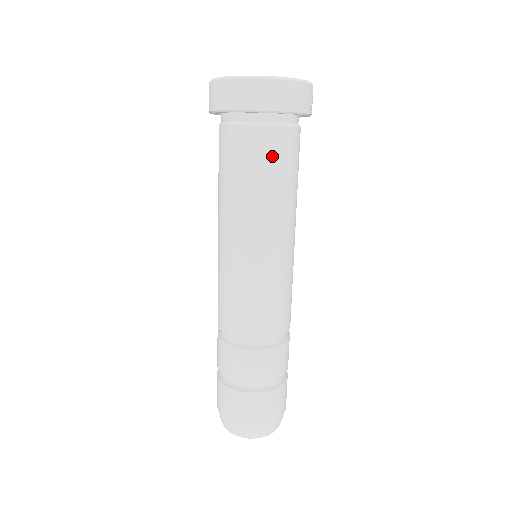
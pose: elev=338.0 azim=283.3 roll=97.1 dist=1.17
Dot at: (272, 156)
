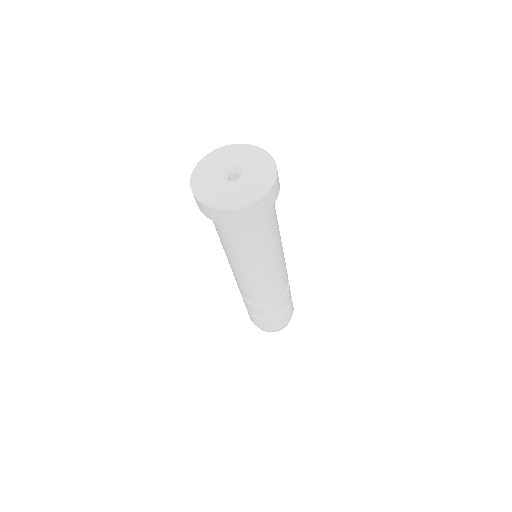
Dot at: (229, 235)
